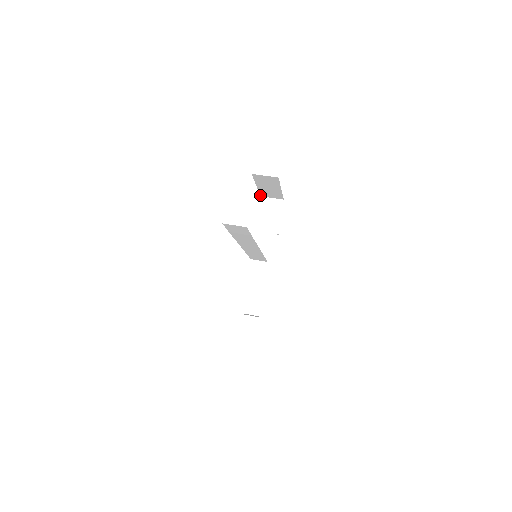
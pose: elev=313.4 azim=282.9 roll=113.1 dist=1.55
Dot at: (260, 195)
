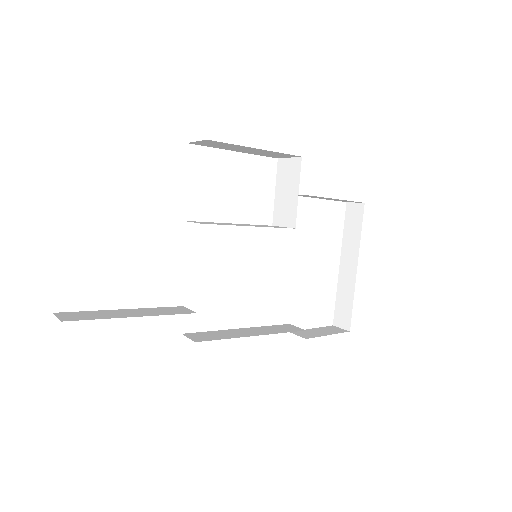
Dot at: (274, 157)
